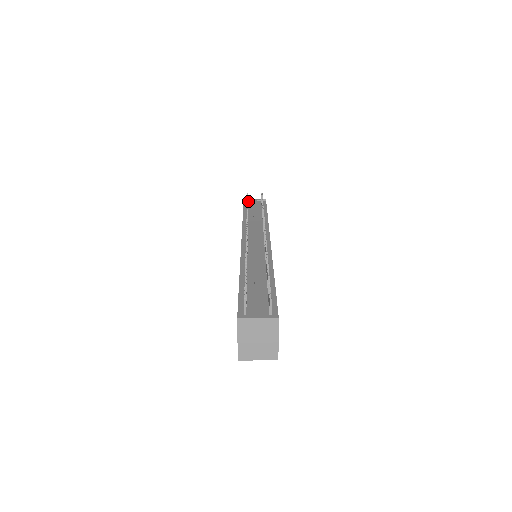
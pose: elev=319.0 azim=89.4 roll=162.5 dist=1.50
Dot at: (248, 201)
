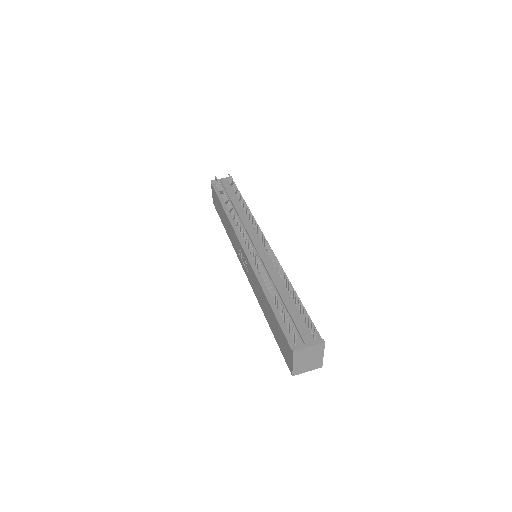
Dot at: occluded
